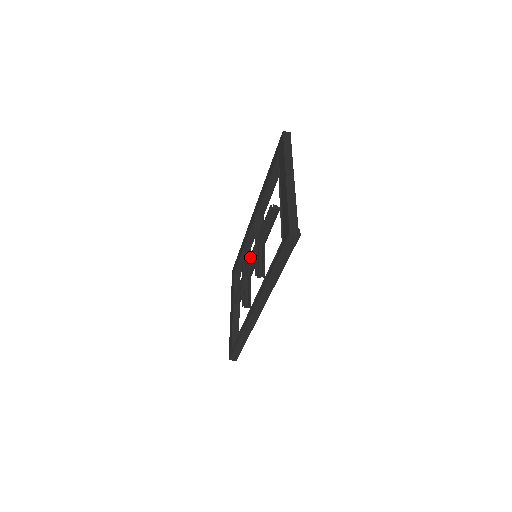
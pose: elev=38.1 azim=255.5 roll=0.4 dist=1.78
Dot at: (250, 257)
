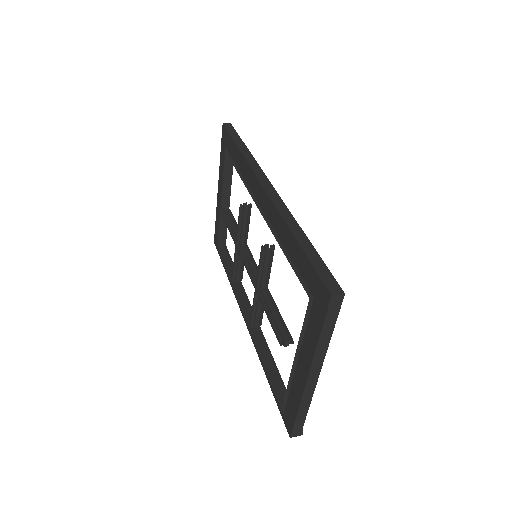
Dot at: (247, 272)
